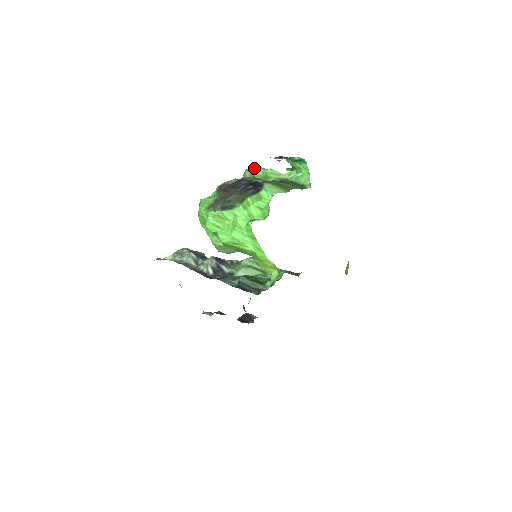
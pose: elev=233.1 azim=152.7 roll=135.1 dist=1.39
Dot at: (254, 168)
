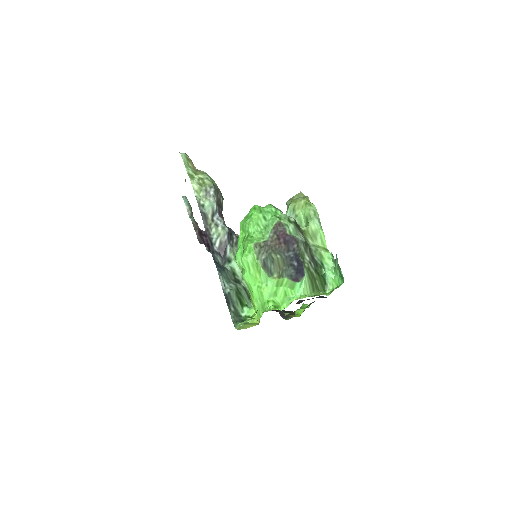
Dot at: (315, 214)
